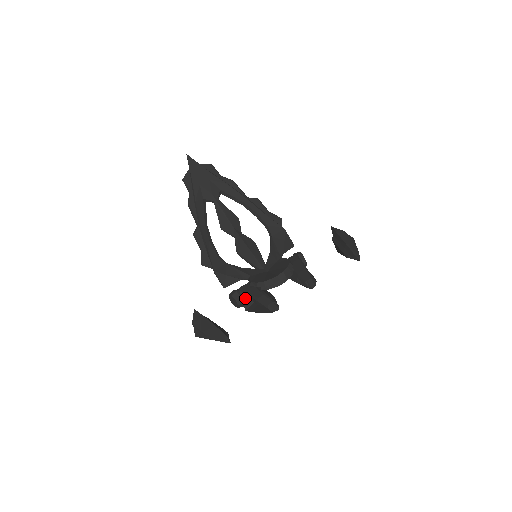
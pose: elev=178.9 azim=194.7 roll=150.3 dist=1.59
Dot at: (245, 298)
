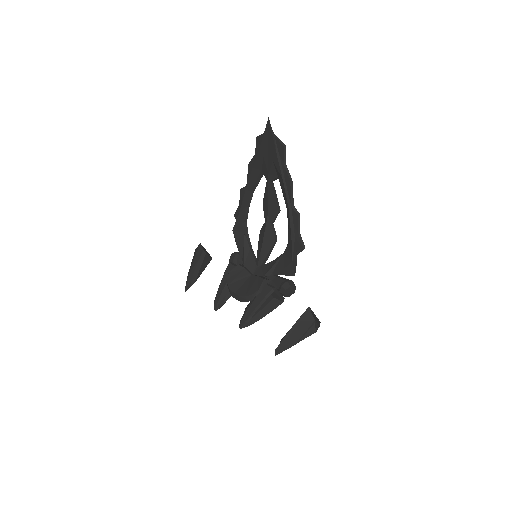
Dot at: occluded
